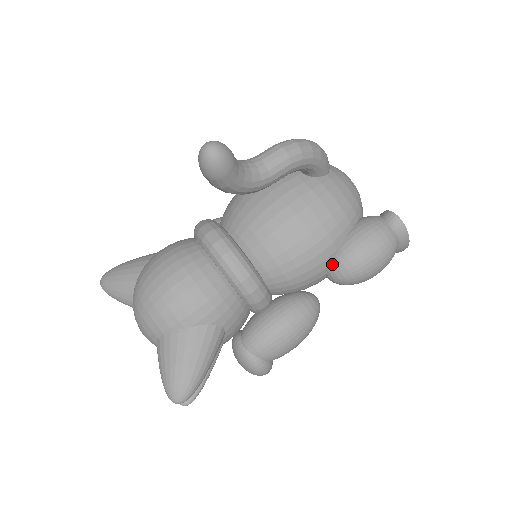
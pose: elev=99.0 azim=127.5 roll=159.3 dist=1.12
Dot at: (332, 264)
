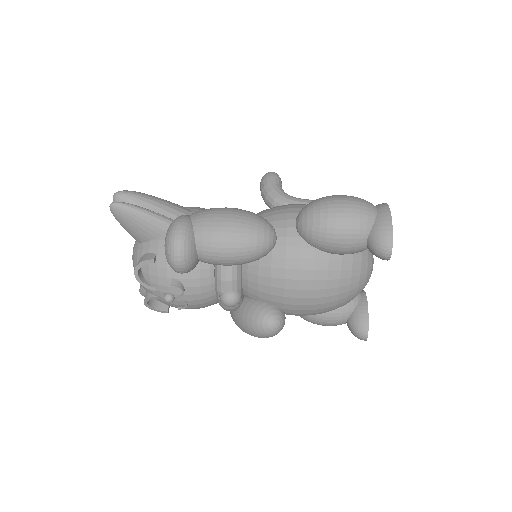
Dot at: occluded
